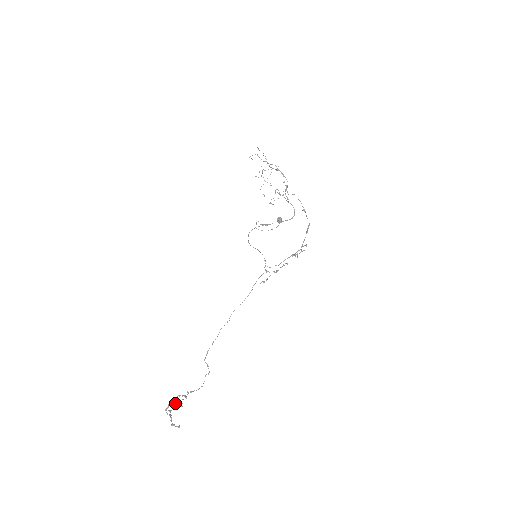
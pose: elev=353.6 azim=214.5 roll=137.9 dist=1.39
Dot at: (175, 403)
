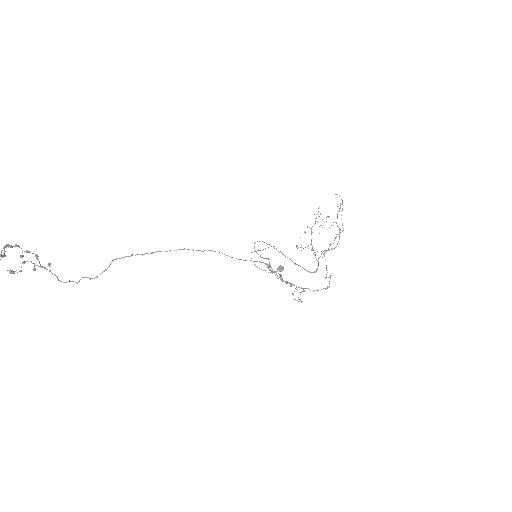
Dot at: (22, 255)
